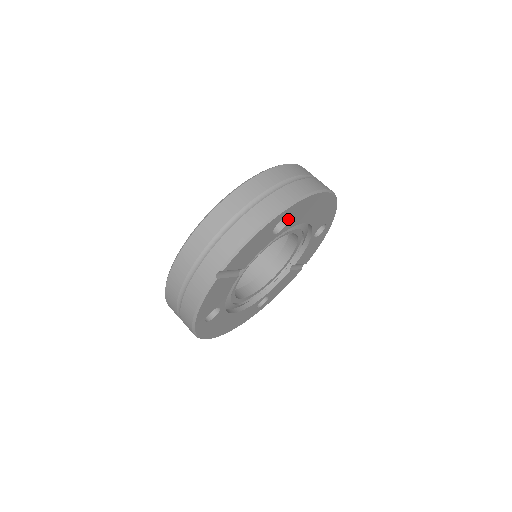
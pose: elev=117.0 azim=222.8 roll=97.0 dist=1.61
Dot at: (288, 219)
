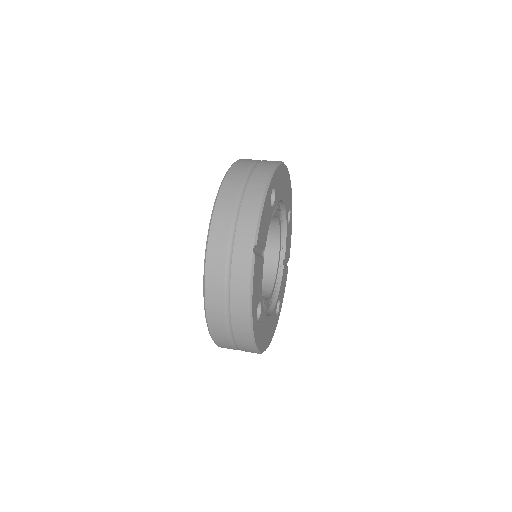
Dot at: (275, 190)
